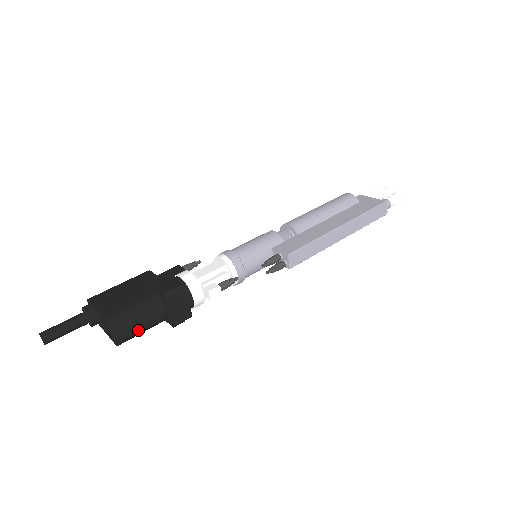
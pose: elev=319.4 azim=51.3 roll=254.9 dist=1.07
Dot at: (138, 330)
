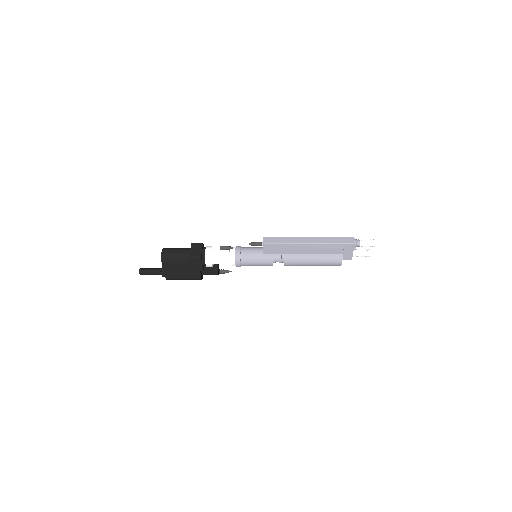
Dot at: (173, 253)
